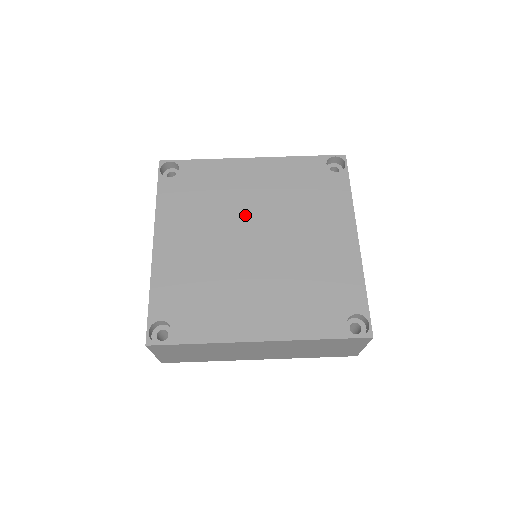
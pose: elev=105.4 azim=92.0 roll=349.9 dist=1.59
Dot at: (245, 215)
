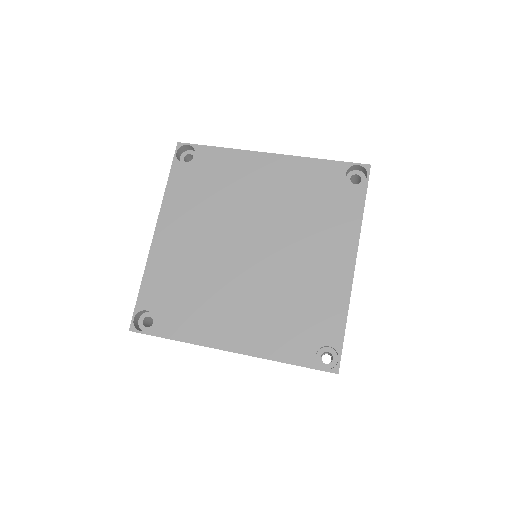
Dot at: (247, 218)
